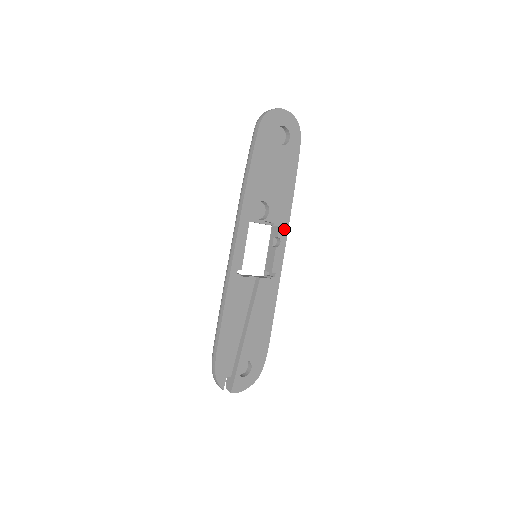
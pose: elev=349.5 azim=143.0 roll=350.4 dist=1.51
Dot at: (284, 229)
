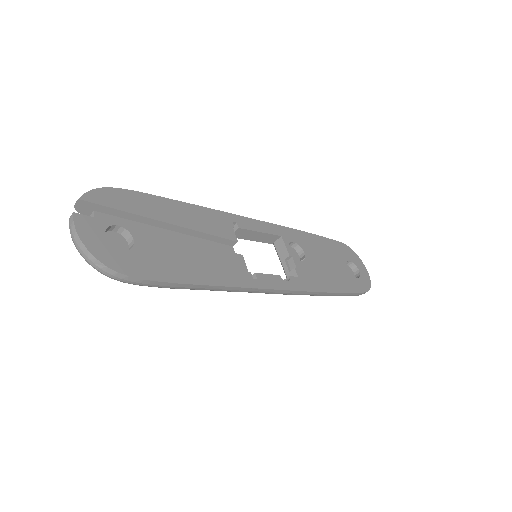
Dot at: (300, 285)
